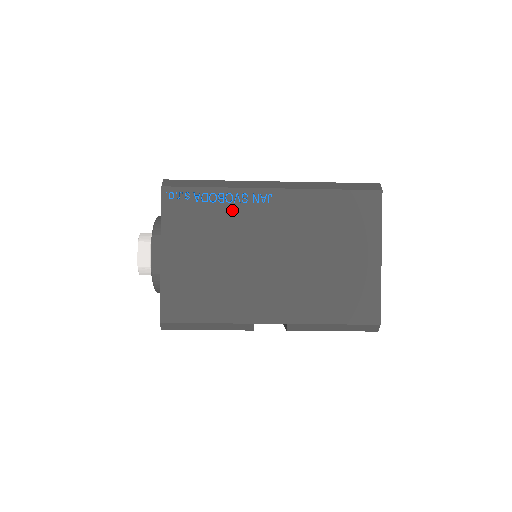
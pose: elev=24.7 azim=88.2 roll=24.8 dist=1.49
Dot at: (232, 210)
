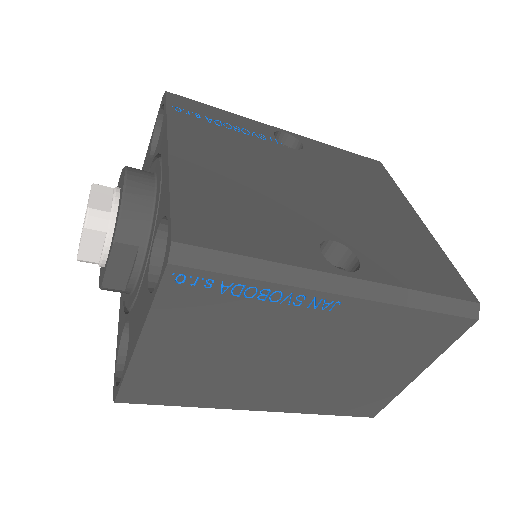
Dot at: (272, 311)
